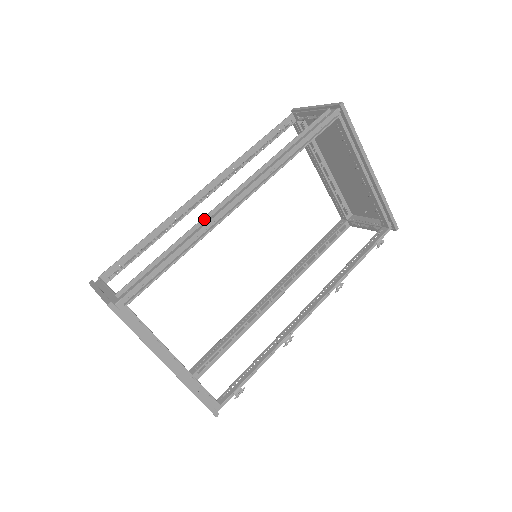
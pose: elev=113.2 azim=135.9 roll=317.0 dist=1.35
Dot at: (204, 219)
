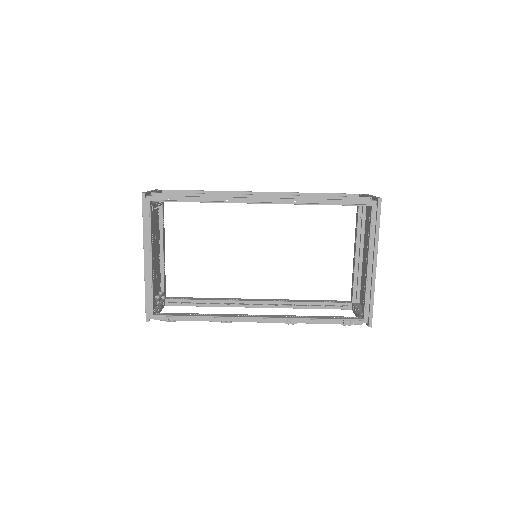
Dot at: (232, 195)
